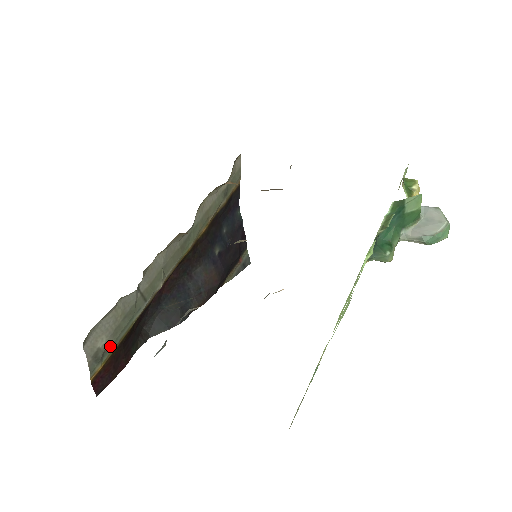
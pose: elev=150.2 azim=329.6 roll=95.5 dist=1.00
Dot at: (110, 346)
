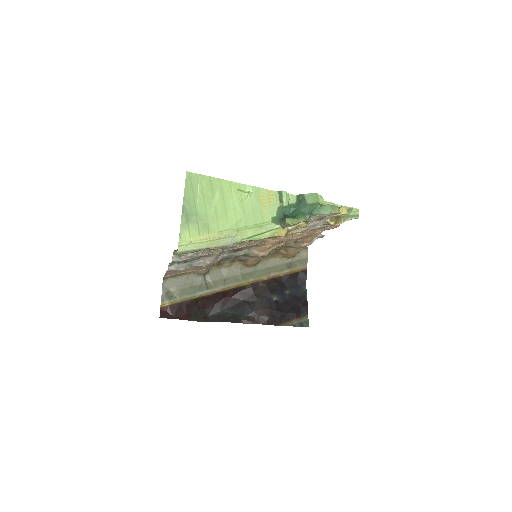
Dot at: (177, 296)
